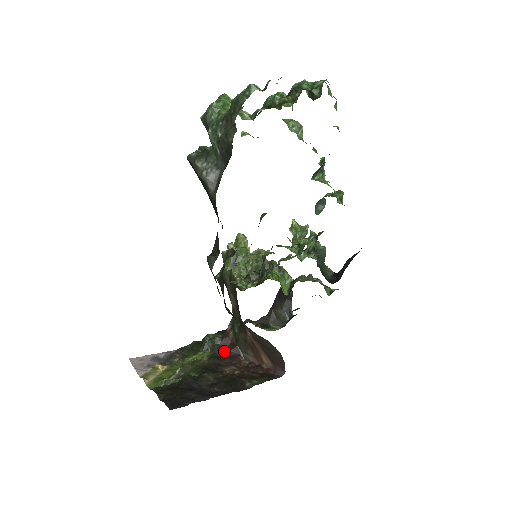
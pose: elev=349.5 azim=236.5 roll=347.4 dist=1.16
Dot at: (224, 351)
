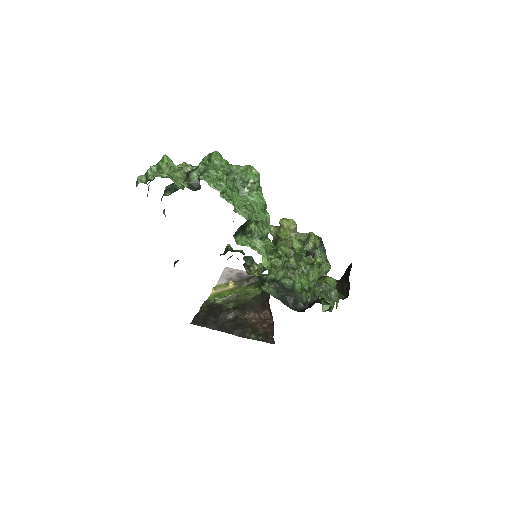
Dot at: (266, 298)
